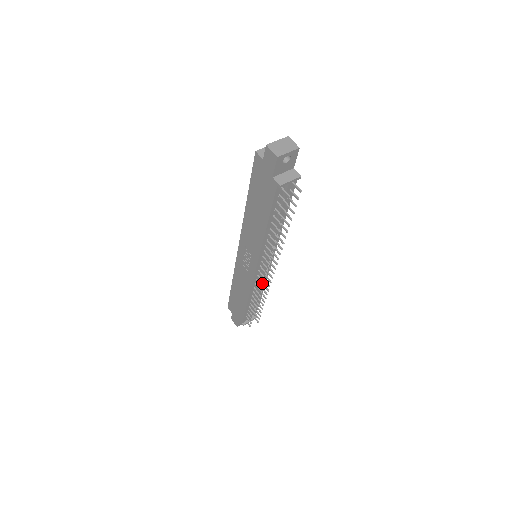
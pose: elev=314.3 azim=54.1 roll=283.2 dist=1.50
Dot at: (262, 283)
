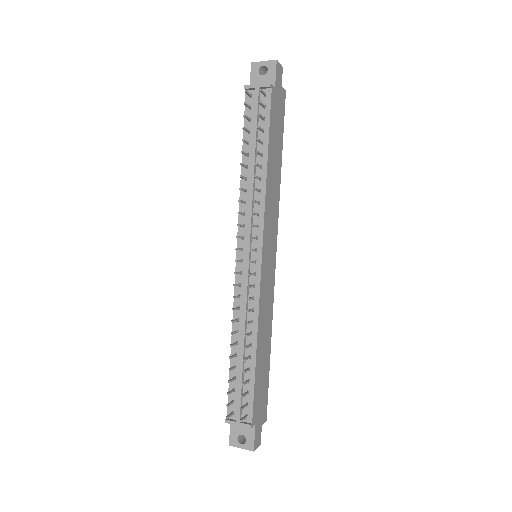
Dot at: (252, 308)
